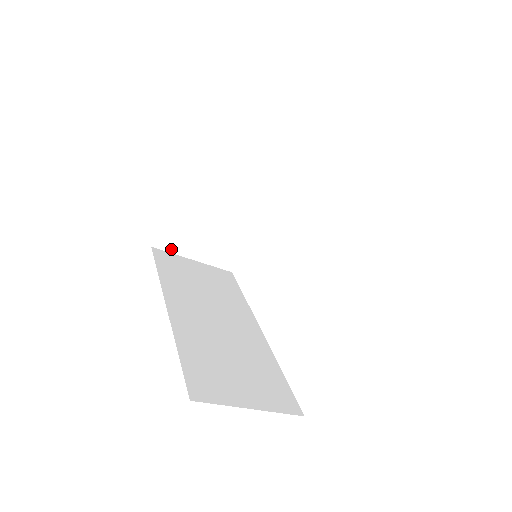
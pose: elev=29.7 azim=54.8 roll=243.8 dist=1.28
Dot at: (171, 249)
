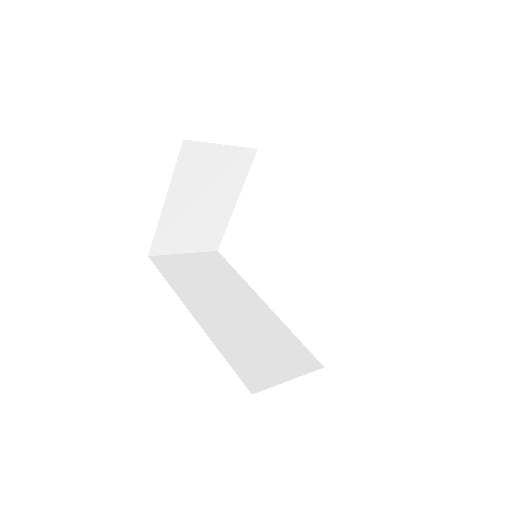
Dot at: (165, 252)
